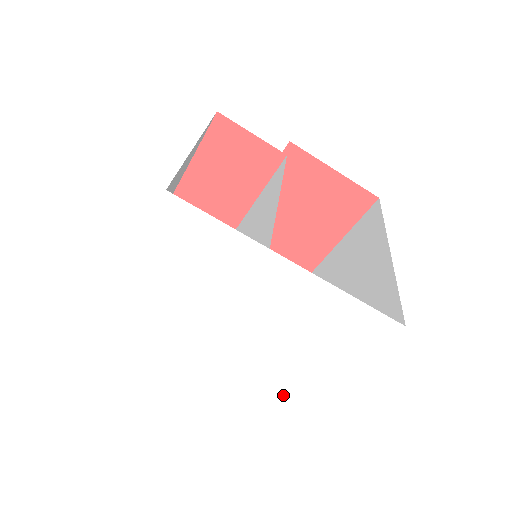
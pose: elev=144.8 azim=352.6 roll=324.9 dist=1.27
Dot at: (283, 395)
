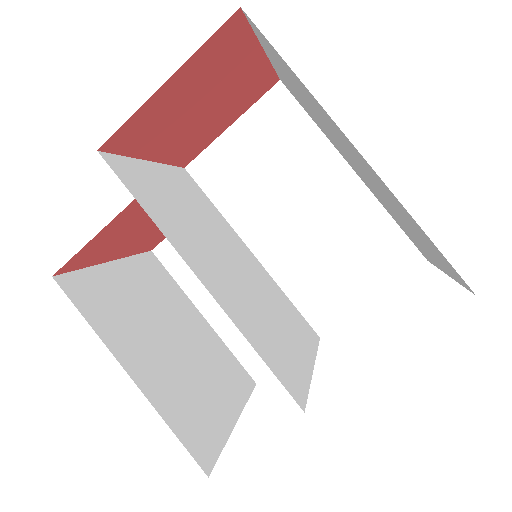
Dot at: occluded
